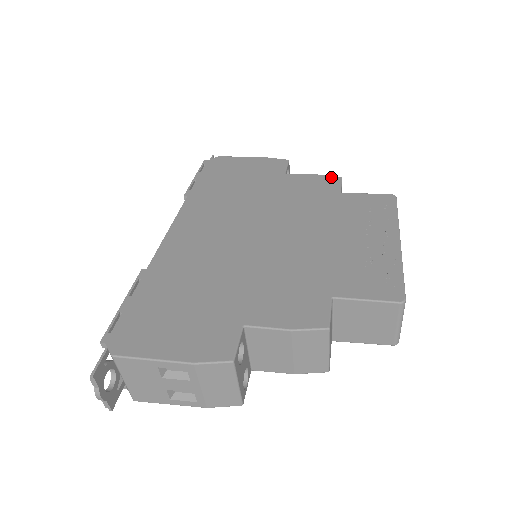
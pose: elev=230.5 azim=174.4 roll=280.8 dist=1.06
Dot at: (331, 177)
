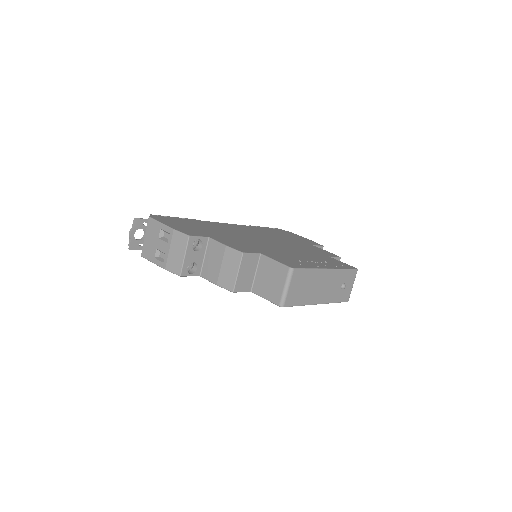
Dot at: occluded
